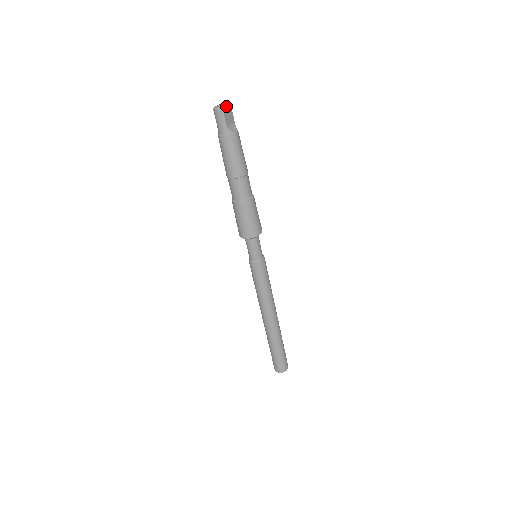
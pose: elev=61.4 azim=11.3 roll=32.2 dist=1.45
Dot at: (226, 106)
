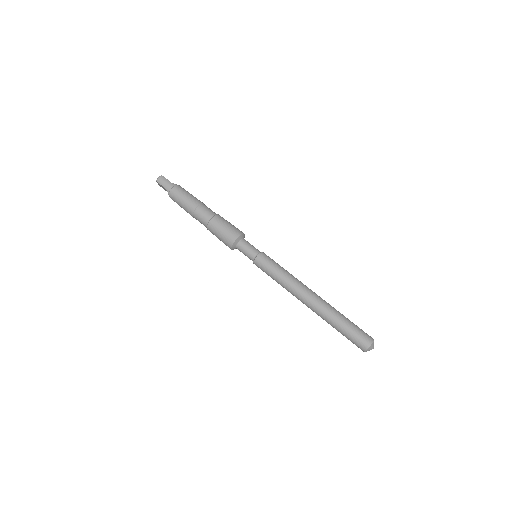
Dot at: occluded
